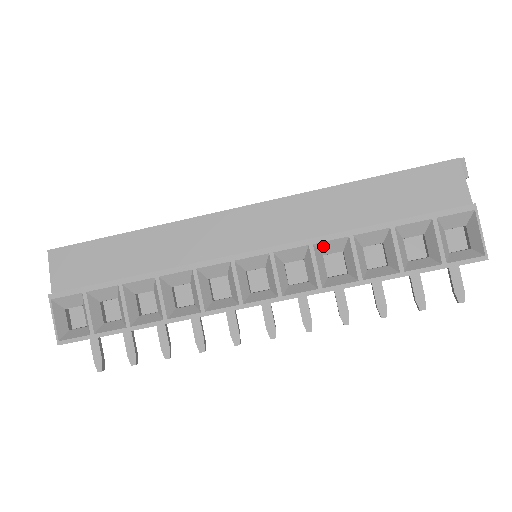
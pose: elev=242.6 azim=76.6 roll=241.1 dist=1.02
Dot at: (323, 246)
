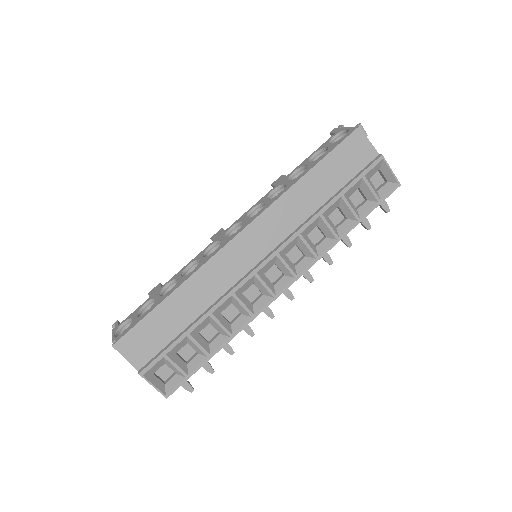
Dot at: (306, 231)
